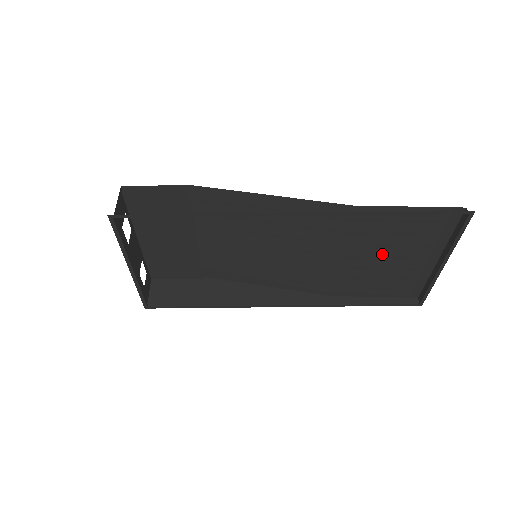
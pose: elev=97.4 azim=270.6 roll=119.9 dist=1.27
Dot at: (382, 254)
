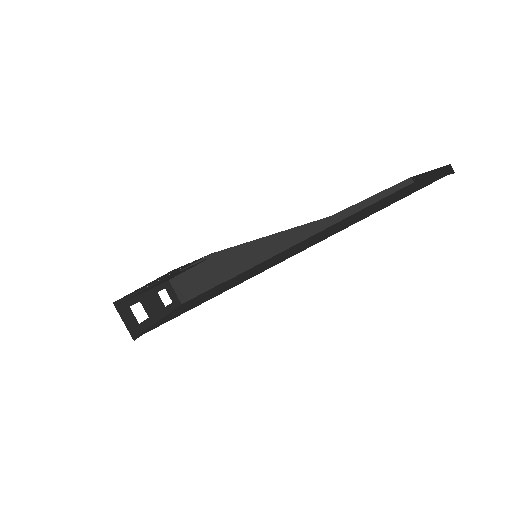
Dot at: occluded
